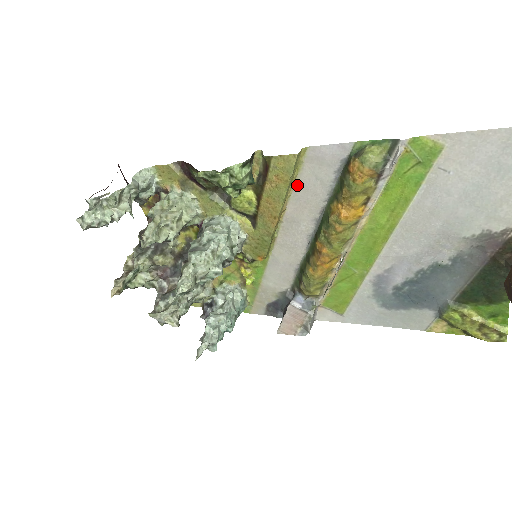
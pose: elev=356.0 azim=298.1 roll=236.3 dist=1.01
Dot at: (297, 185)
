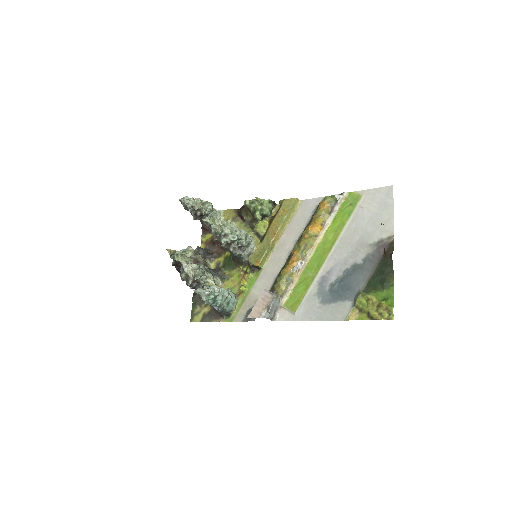
Dot at: (292, 221)
